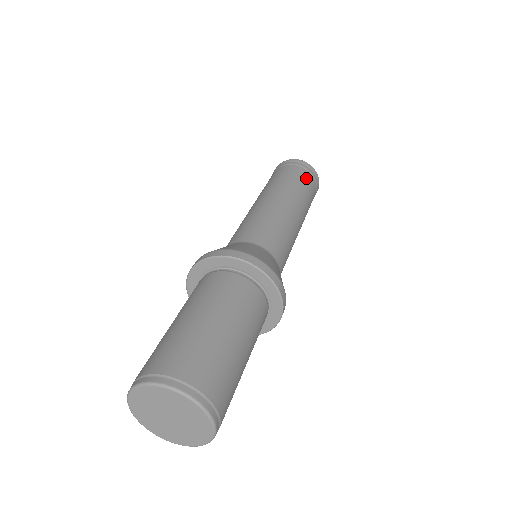
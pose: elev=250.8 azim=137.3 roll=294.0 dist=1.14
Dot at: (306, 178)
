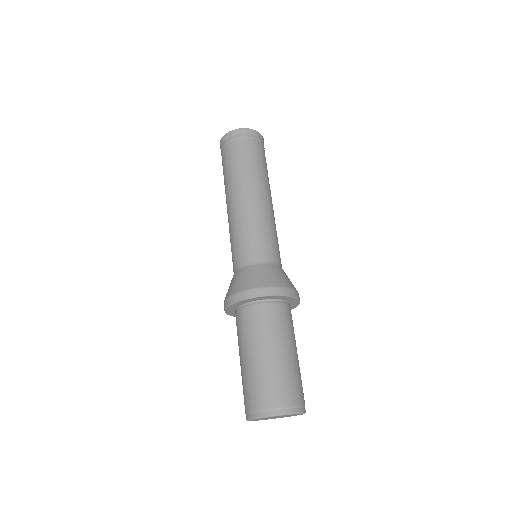
Dot at: (265, 158)
